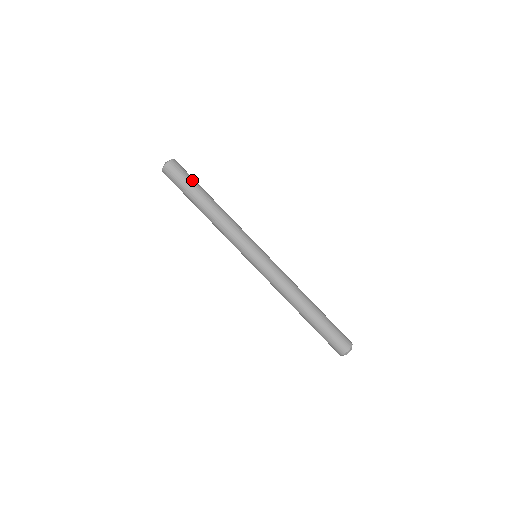
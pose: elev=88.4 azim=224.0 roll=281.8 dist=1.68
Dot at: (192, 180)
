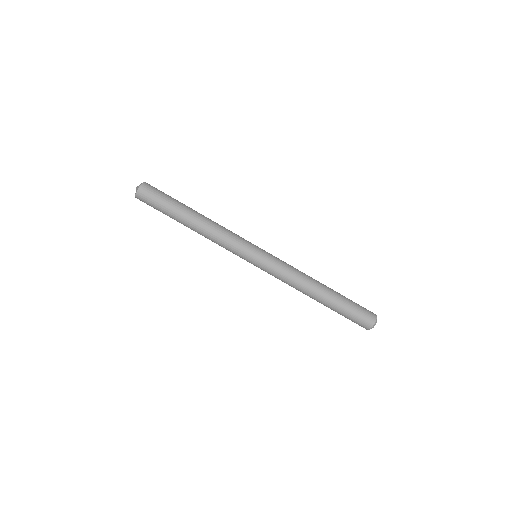
Dot at: (170, 197)
